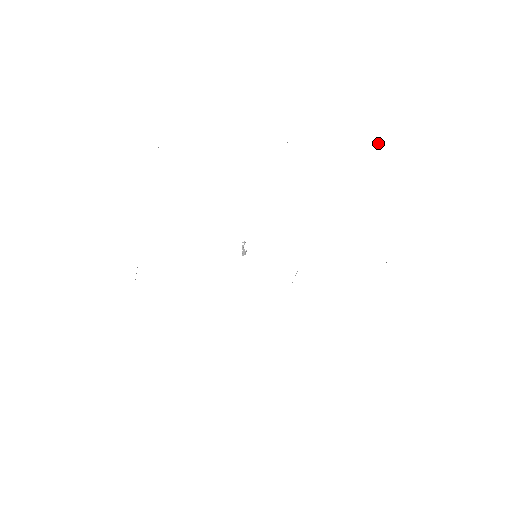
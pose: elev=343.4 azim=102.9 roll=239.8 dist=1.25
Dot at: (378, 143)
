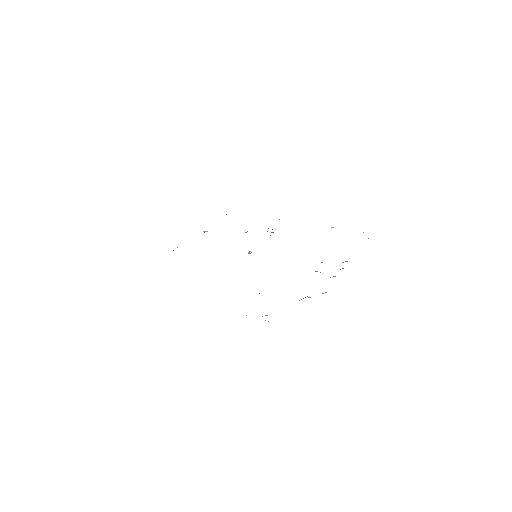
Dot at: (363, 232)
